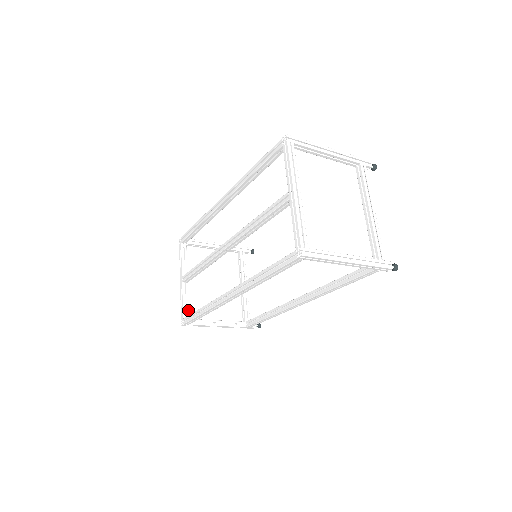
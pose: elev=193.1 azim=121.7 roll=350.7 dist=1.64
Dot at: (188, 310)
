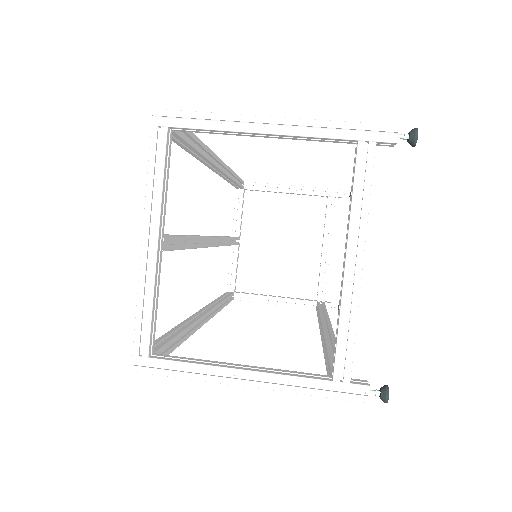
Dot at: (235, 281)
